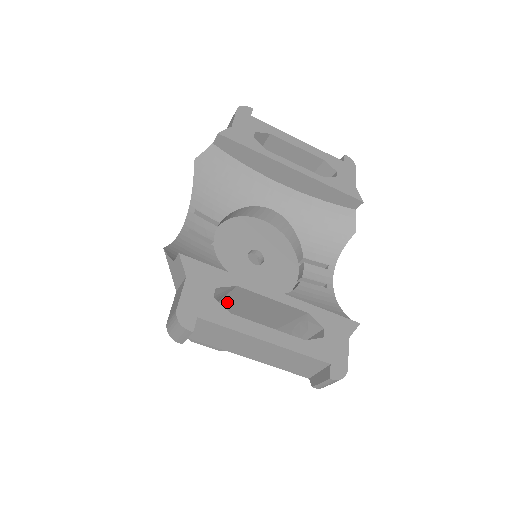
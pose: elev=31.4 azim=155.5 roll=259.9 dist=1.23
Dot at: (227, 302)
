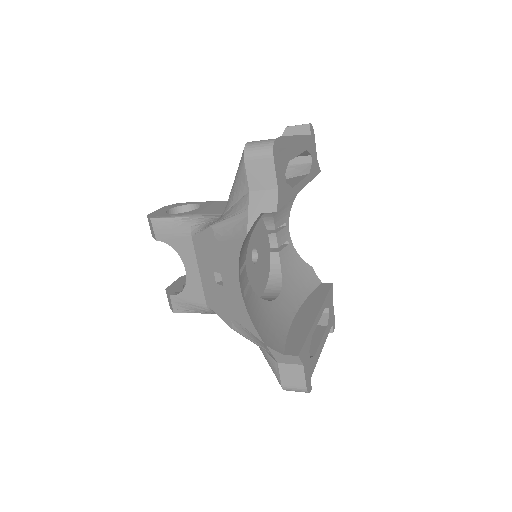
Dot at: occluded
